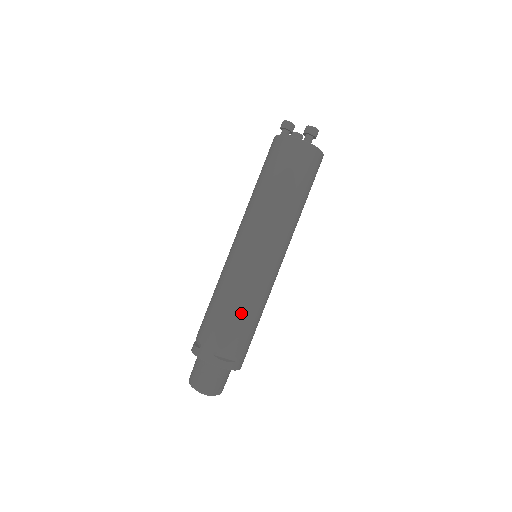
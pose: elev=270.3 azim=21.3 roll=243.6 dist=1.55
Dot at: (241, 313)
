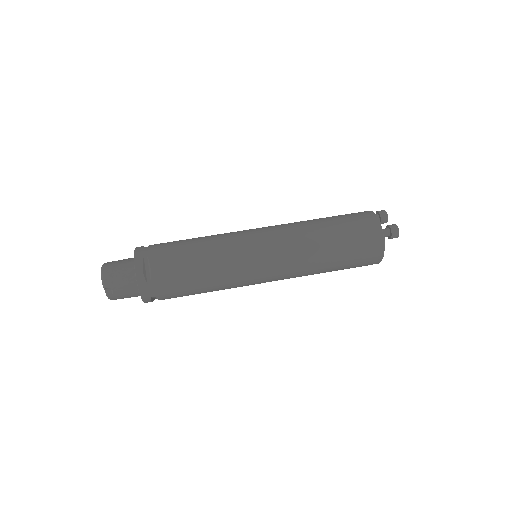
Dot at: (197, 259)
